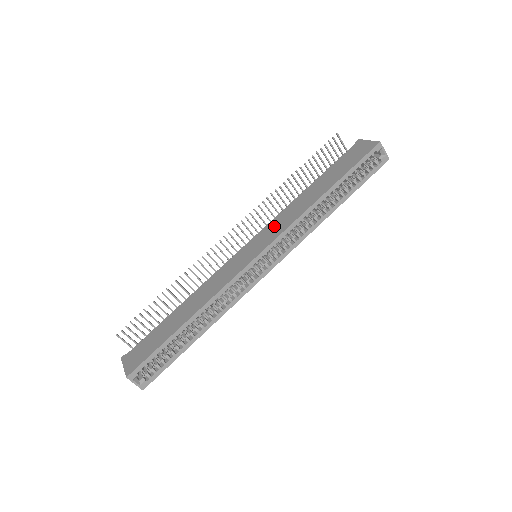
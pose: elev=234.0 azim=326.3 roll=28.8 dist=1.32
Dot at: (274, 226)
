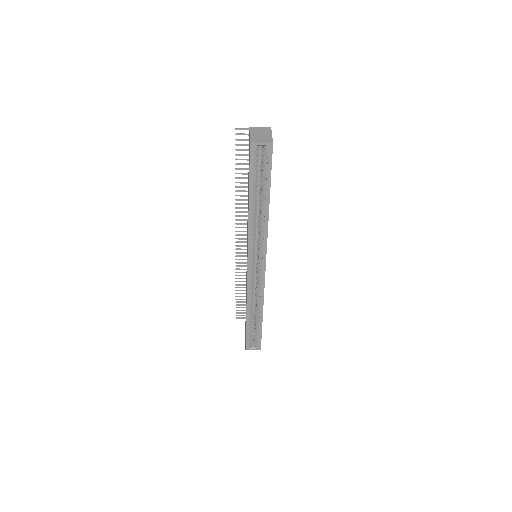
Dot at: (247, 236)
